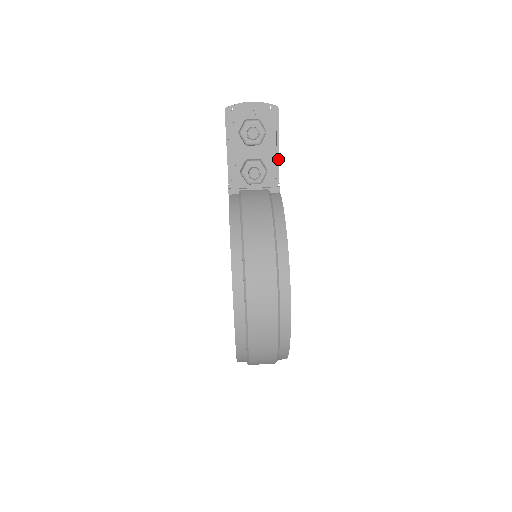
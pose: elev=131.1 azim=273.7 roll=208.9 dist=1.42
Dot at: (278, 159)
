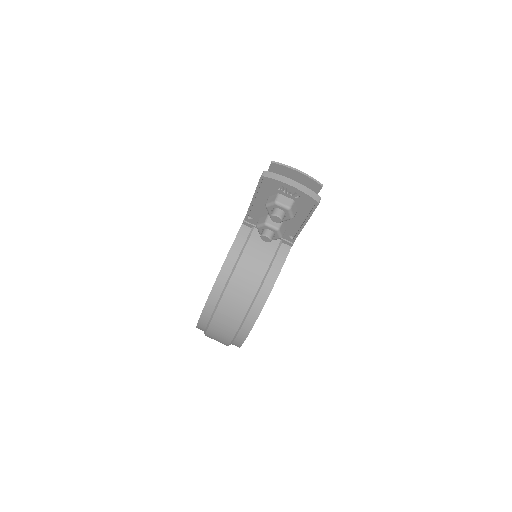
Dot at: (300, 231)
